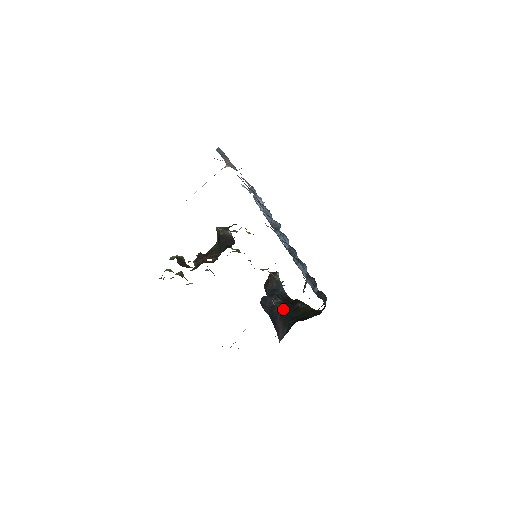
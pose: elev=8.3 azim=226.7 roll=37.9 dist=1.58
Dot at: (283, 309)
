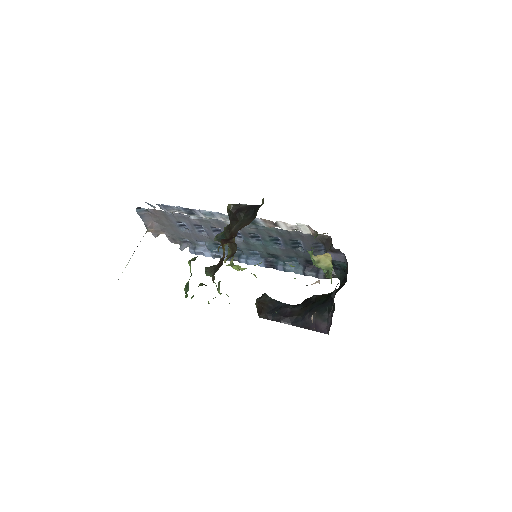
Dot at: (303, 308)
